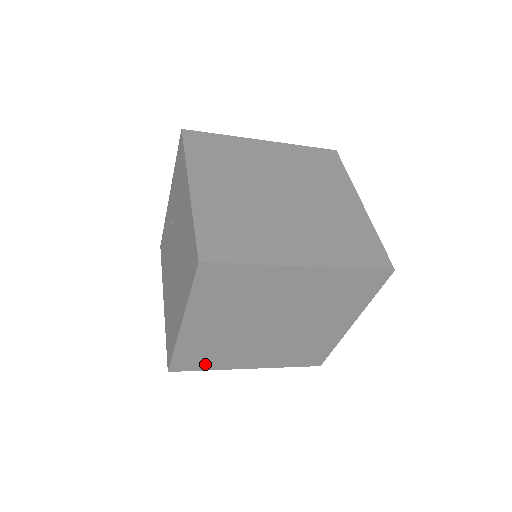
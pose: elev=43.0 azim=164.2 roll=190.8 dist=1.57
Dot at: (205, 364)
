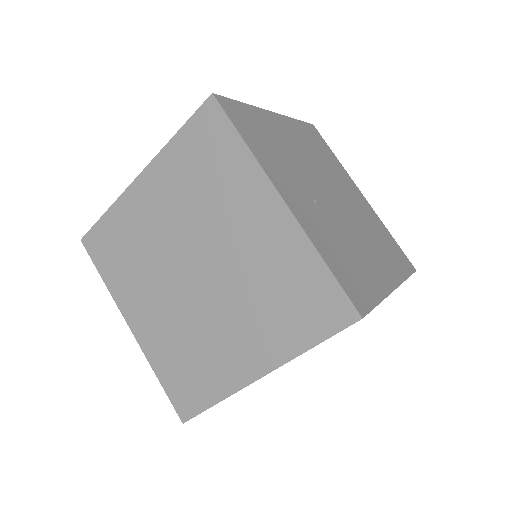
Dot at: (204, 390)
